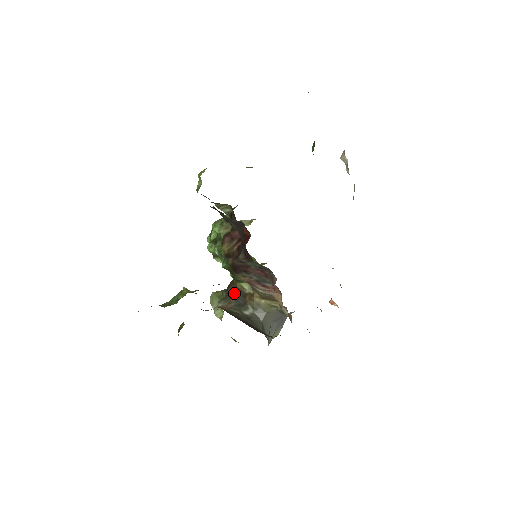
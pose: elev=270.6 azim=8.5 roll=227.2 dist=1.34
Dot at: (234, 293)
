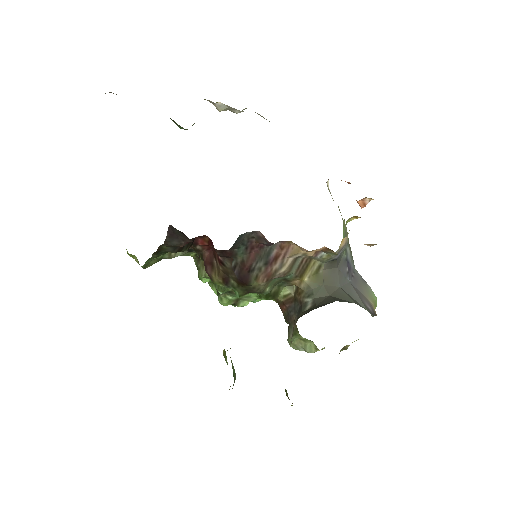
Dot at: (287, 310)
